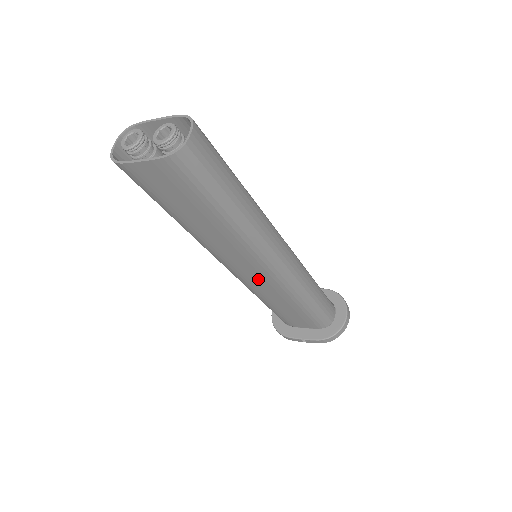
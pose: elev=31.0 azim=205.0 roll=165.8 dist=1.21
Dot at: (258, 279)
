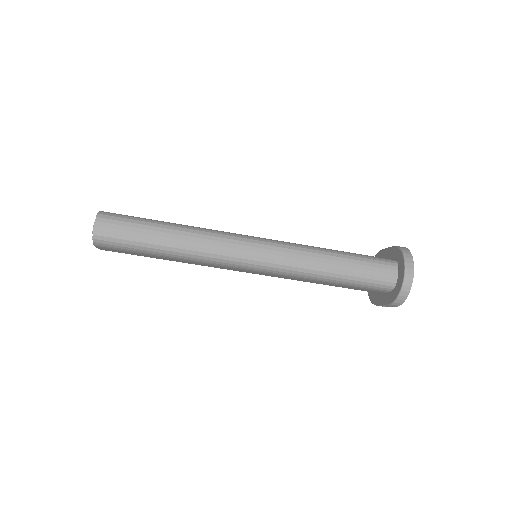
Dot at: (265, 274)
